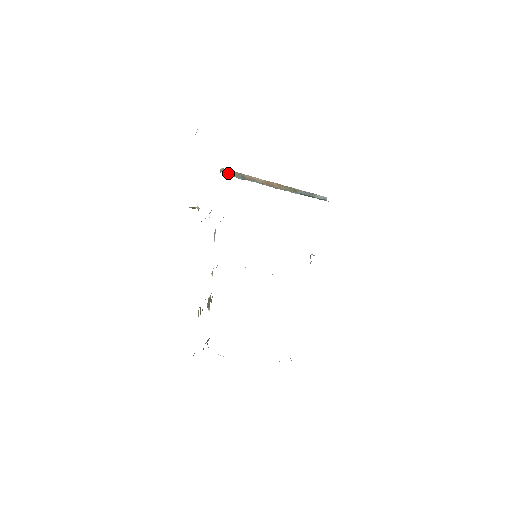
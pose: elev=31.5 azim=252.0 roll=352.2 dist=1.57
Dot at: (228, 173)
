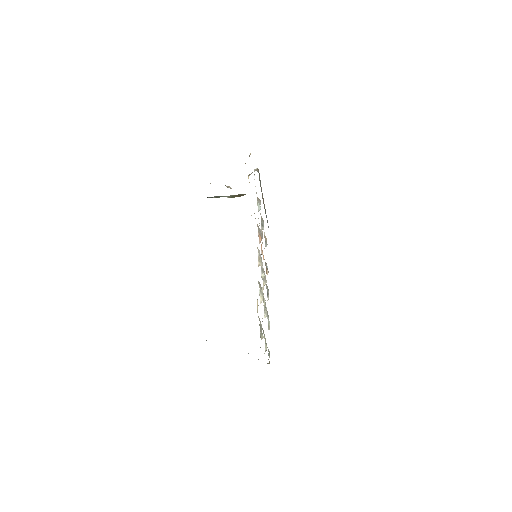
Dot at: (259, 175)
